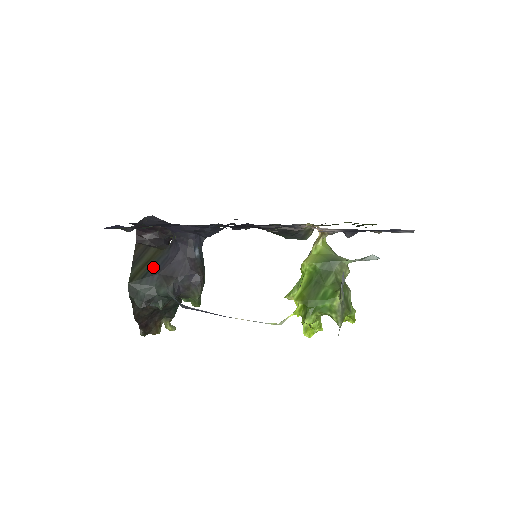
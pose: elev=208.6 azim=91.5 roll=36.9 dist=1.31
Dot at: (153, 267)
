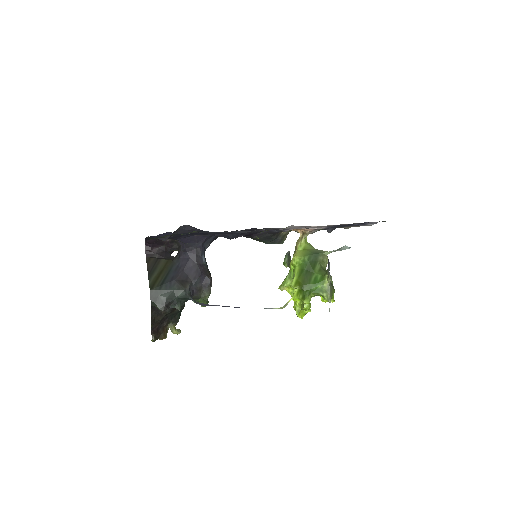
Dot at: (168, 275)
